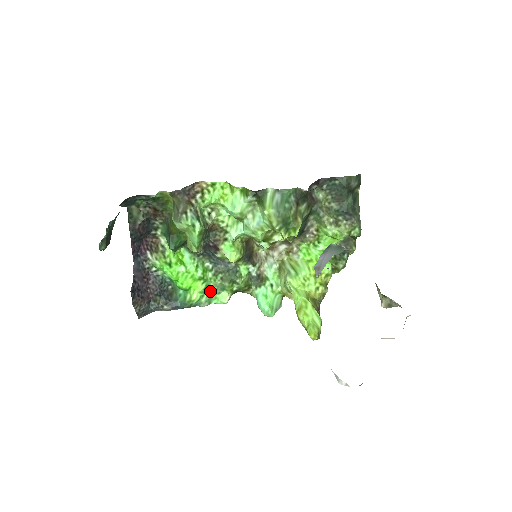
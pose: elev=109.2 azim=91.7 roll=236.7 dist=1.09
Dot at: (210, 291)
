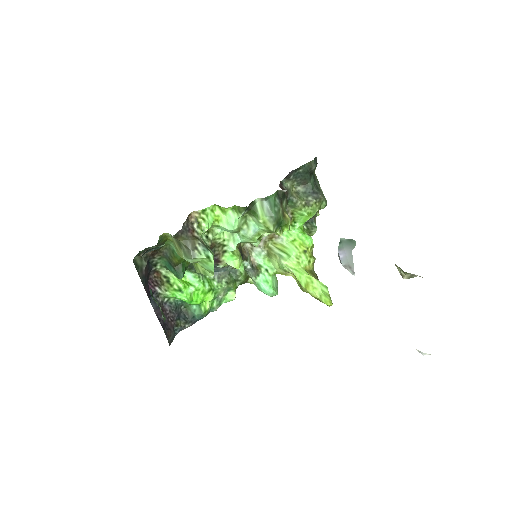
Dot at: (219, 296)
